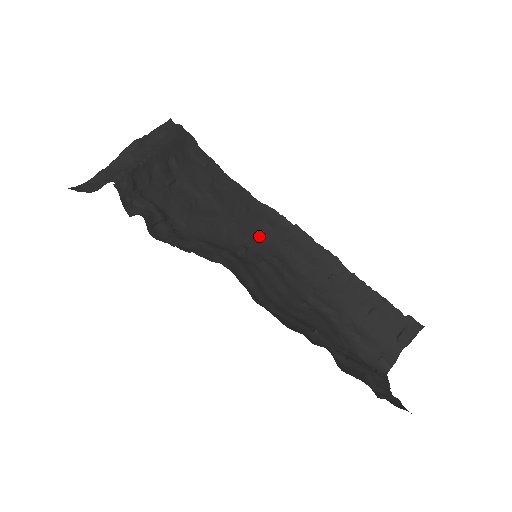
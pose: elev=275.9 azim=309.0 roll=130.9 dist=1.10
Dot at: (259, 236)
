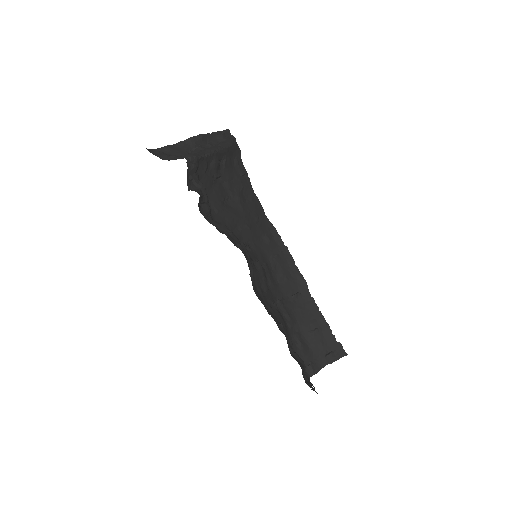
Dot at: (259, 243)
